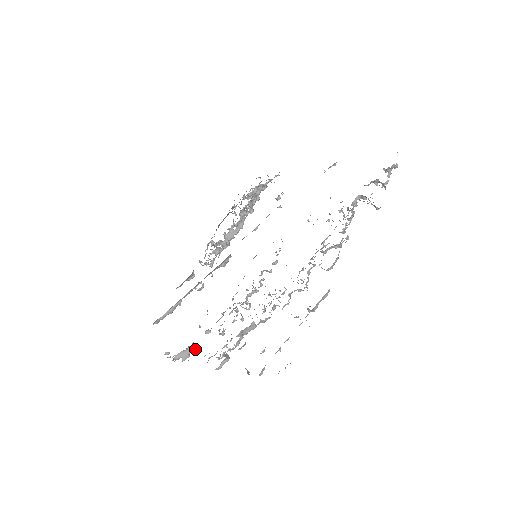
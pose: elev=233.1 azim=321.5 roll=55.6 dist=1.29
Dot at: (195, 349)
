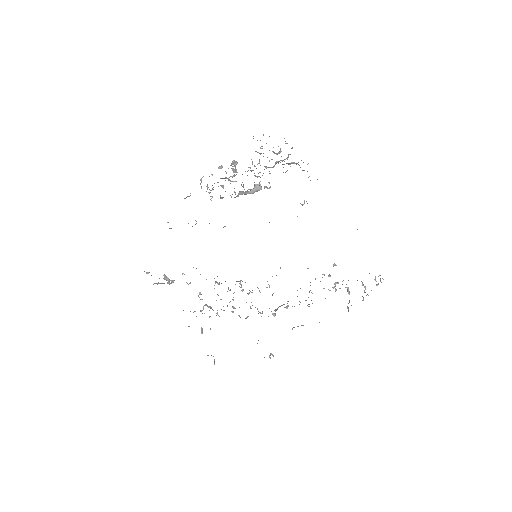
Dot at: occluded
